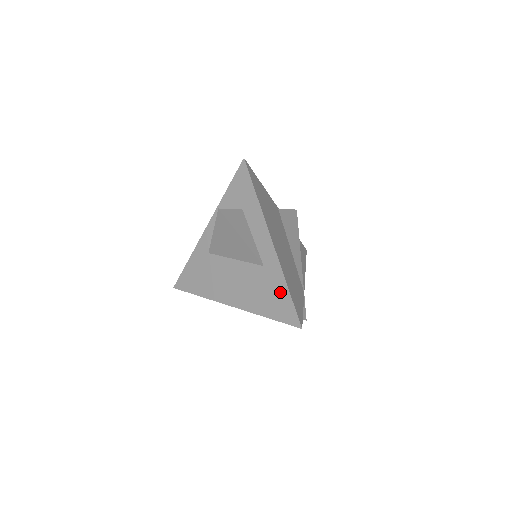
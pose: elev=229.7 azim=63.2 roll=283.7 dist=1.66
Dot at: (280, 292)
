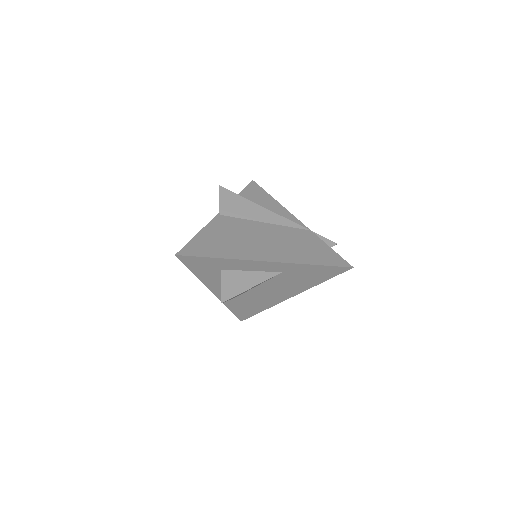
Dot at: (313, 270)
